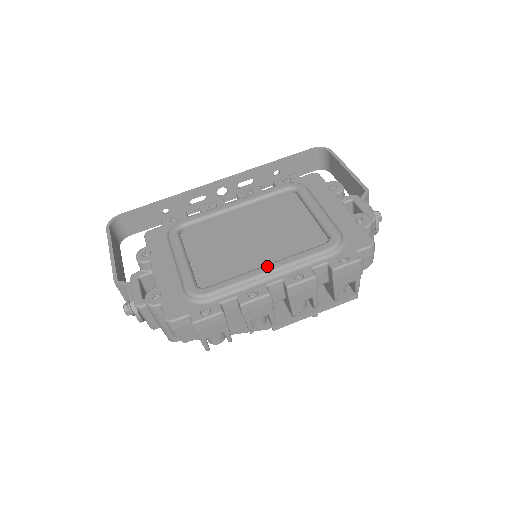
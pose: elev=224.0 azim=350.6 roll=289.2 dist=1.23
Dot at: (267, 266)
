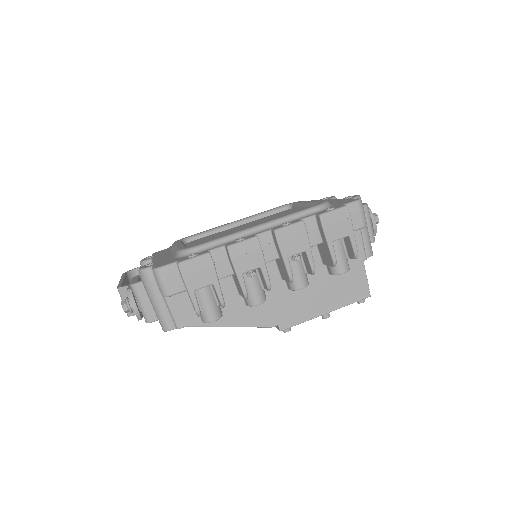
Dot at: occluded
